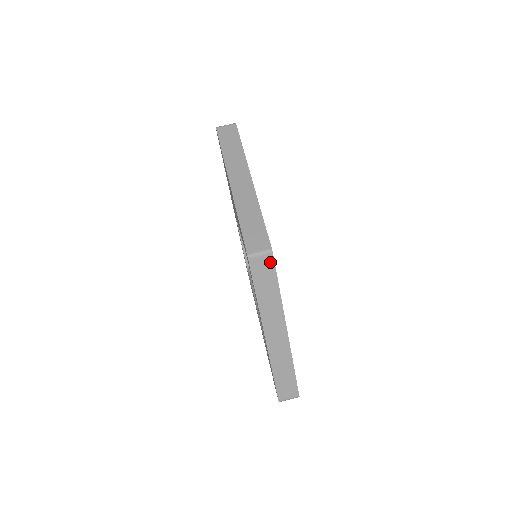
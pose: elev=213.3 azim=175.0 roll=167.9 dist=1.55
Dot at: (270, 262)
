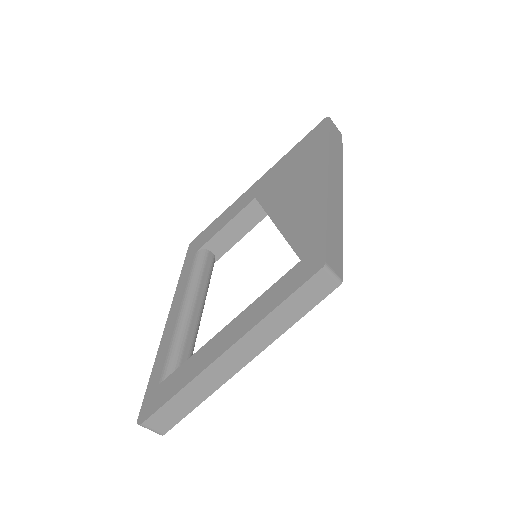
Dot at: (328, 290)
